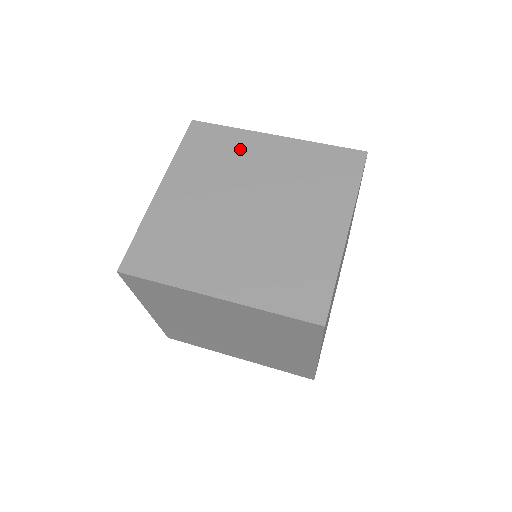
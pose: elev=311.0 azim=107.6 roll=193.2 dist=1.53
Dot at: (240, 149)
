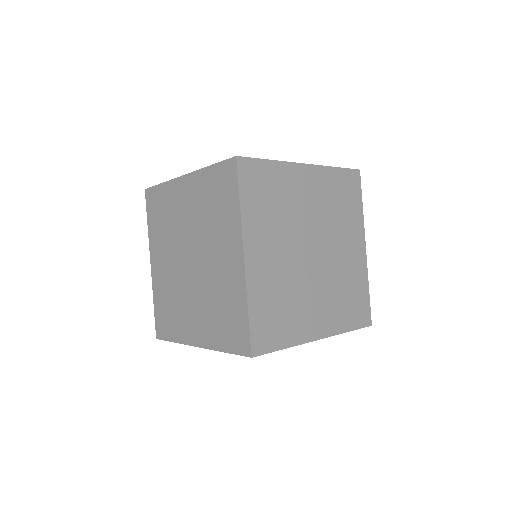
Dot at: occluded
